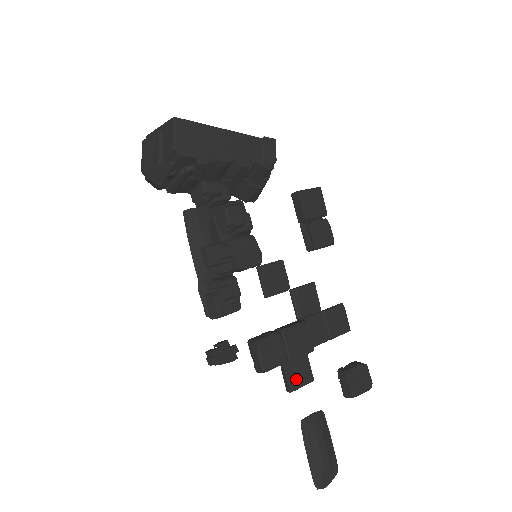
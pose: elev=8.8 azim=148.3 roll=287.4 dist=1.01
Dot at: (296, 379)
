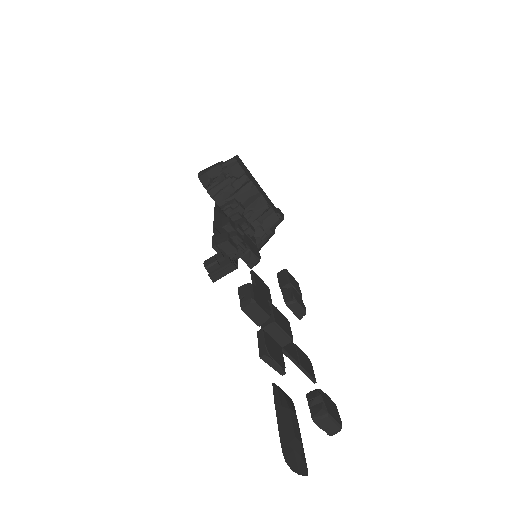
Dot at: (271, 351)
